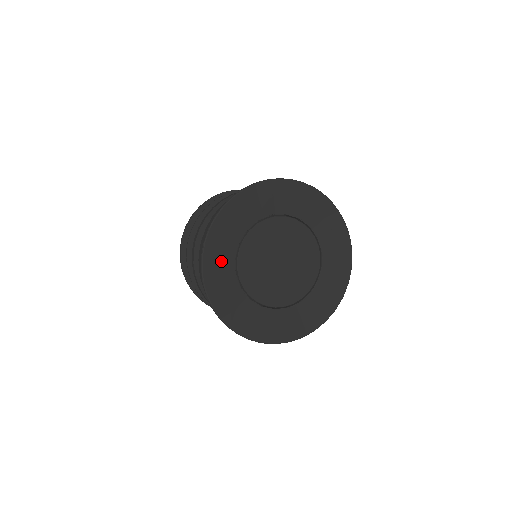
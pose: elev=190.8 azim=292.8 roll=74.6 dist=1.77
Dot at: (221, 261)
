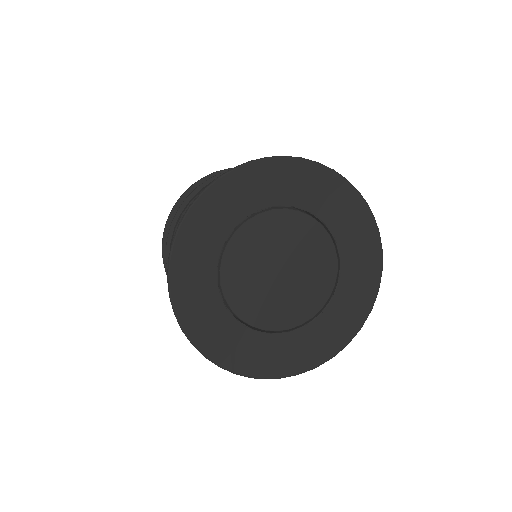
Dot at: (199, 294)
